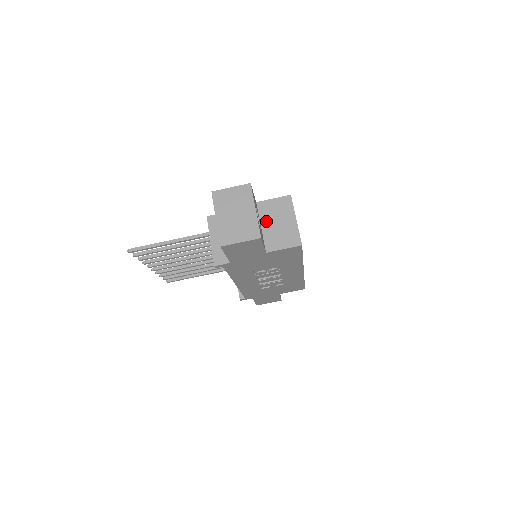
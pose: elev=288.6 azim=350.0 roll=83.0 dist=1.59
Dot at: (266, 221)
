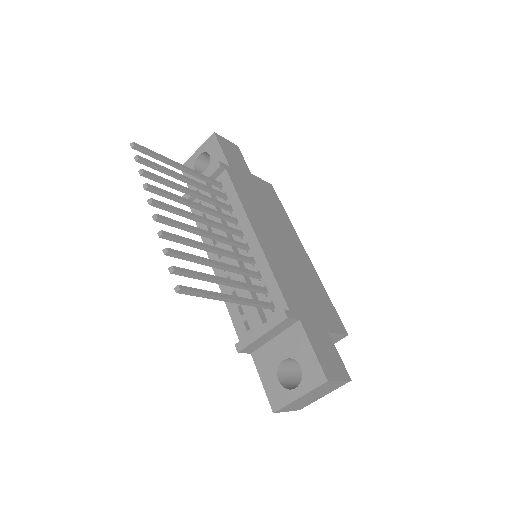
Dot at: occluded
